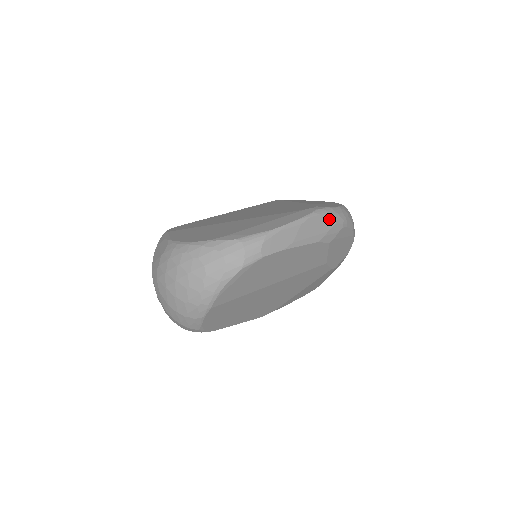
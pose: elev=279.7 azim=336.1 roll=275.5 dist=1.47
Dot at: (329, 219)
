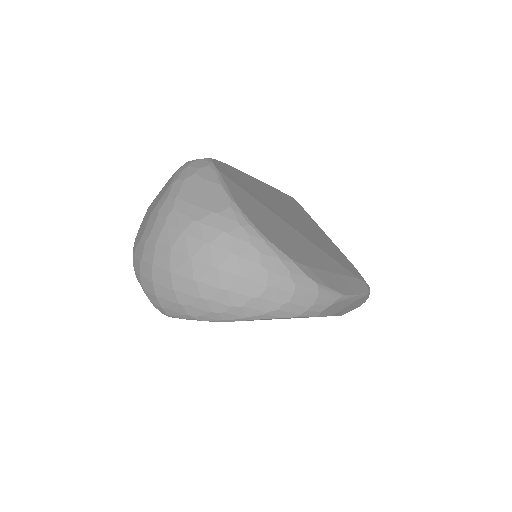
Dot at: (364, 301)
